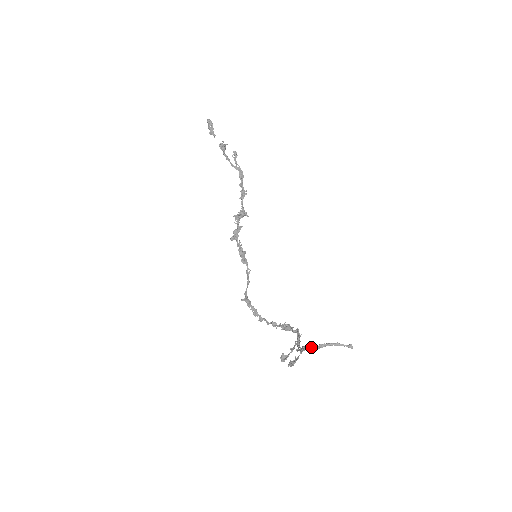
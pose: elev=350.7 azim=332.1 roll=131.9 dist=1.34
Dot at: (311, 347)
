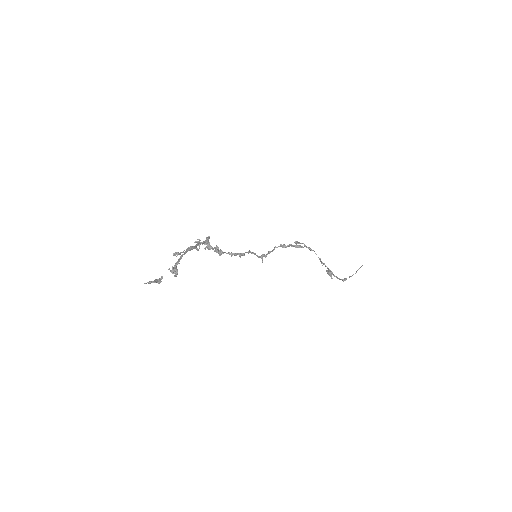
Dot at: occluded
